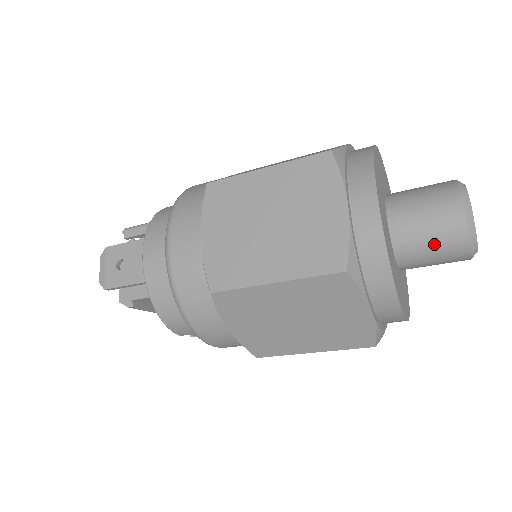
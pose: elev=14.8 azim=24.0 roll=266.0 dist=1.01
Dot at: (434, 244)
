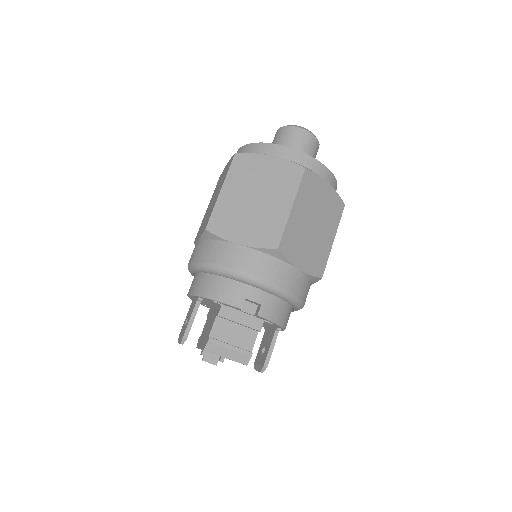
Dot at: (283, 141)
